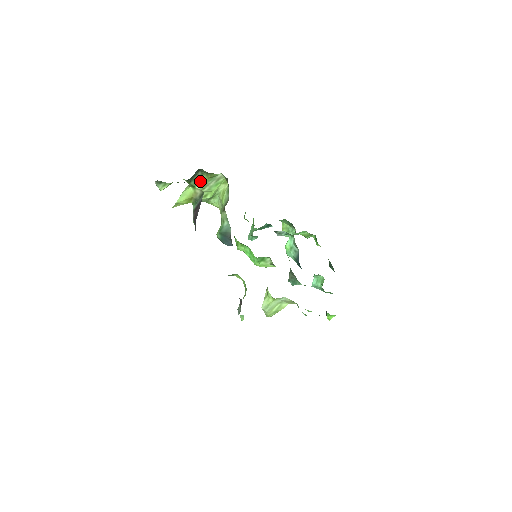
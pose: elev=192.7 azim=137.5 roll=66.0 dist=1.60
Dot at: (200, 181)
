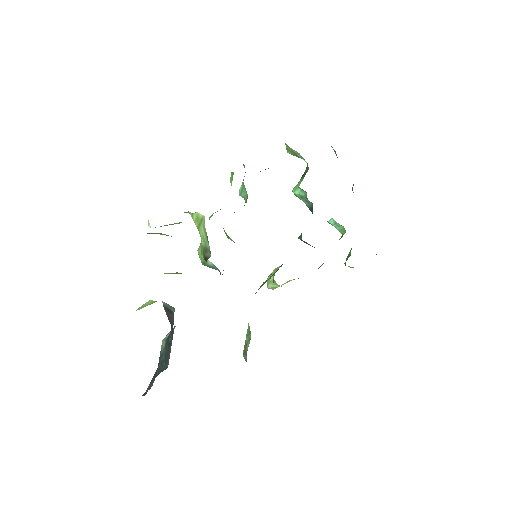
Dot at: (158, 233)
